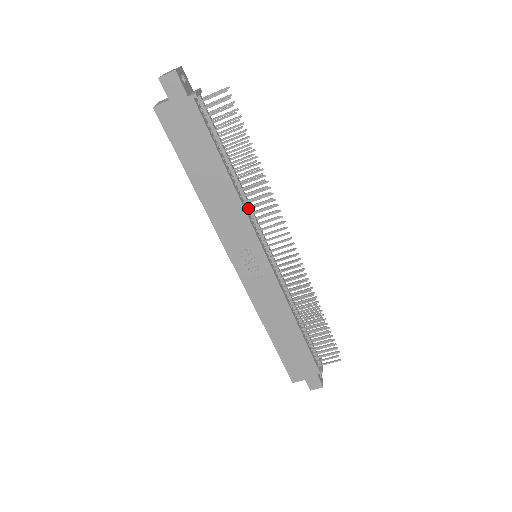
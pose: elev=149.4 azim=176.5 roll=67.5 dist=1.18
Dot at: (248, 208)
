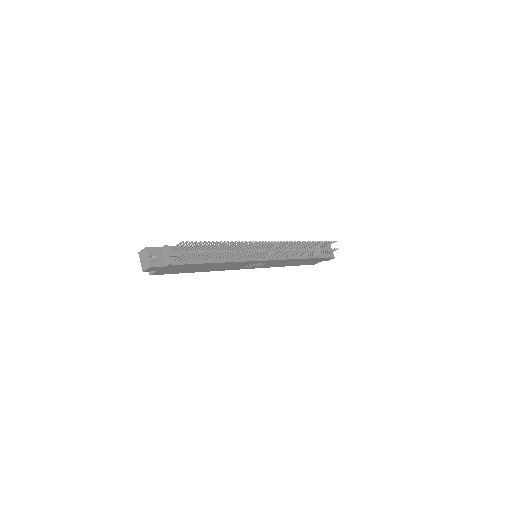
Dot at: (237, 258)
